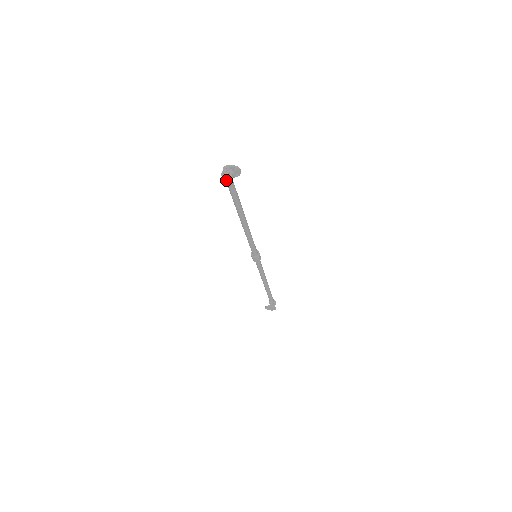
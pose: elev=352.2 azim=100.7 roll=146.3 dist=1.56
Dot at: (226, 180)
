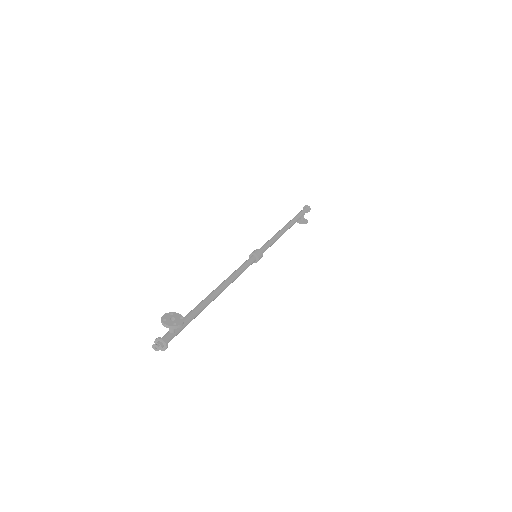
Dot at: occluded
